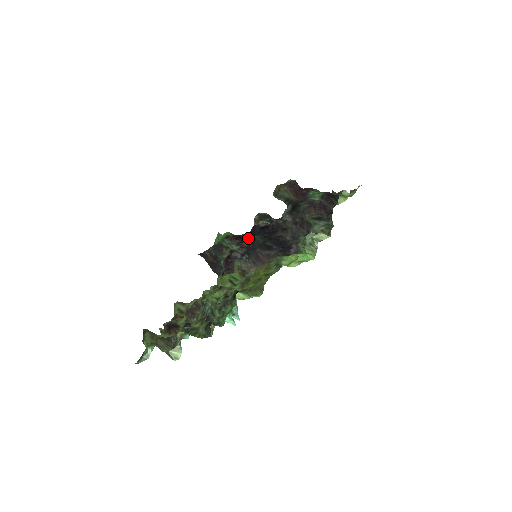
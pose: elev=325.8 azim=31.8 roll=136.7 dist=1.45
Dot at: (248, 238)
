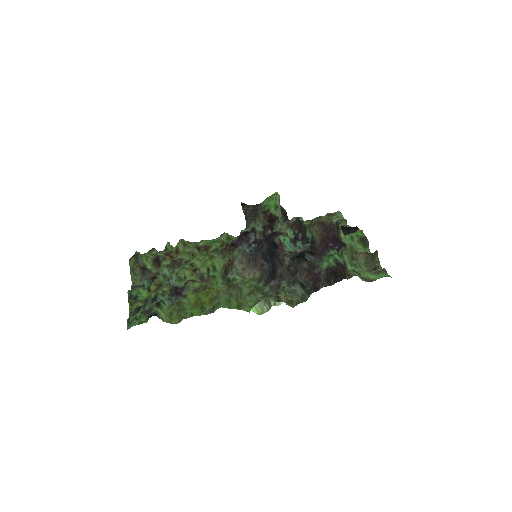
Dot at: (276, 228)
